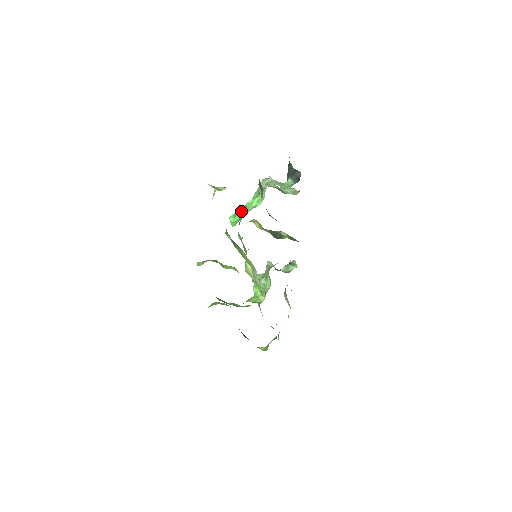
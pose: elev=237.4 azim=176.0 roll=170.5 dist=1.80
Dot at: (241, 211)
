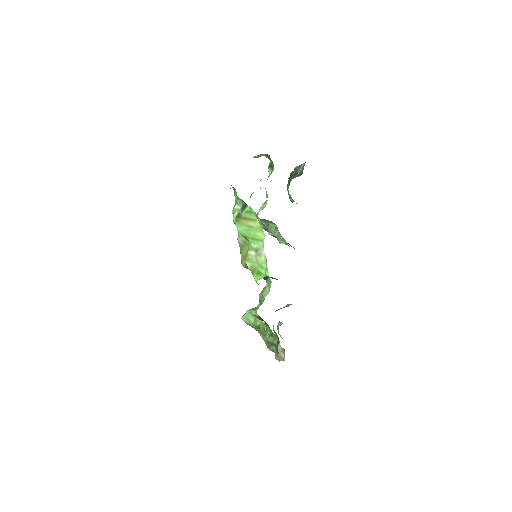
Dot at: occluded
